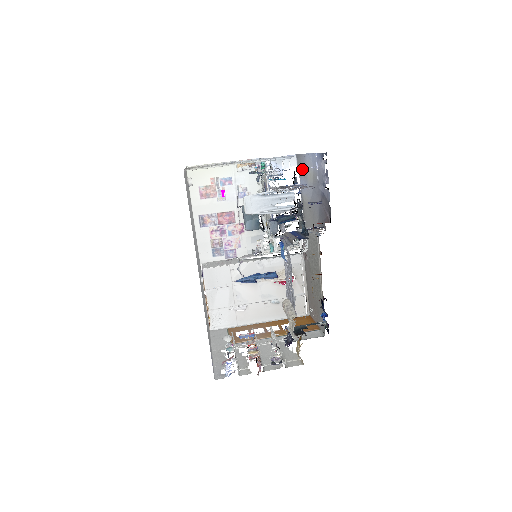
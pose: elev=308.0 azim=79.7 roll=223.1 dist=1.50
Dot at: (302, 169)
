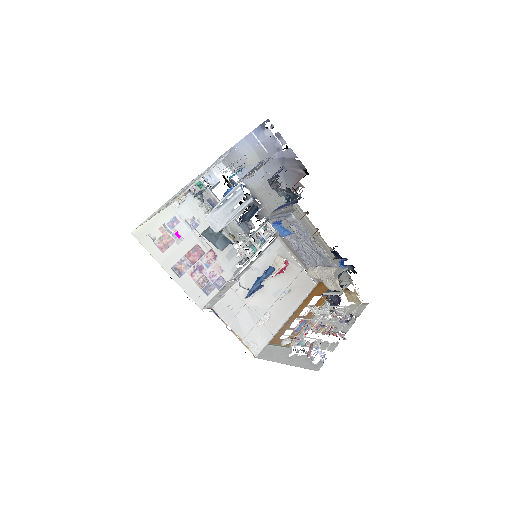
Dot at: occluded
